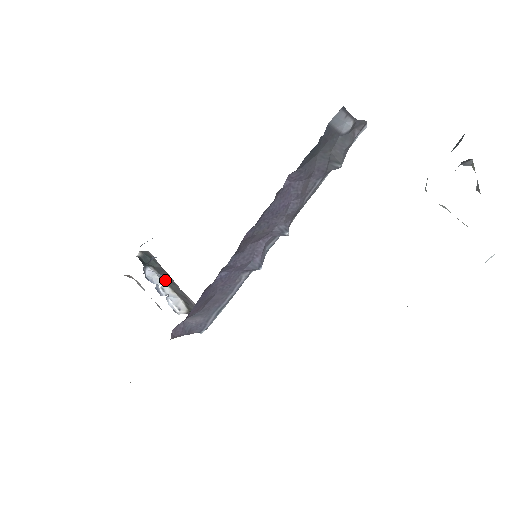
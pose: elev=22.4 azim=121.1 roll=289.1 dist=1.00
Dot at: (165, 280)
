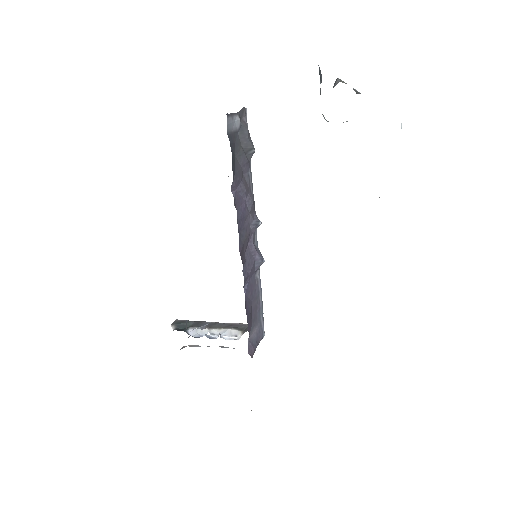
Dot at: (207, 327)
